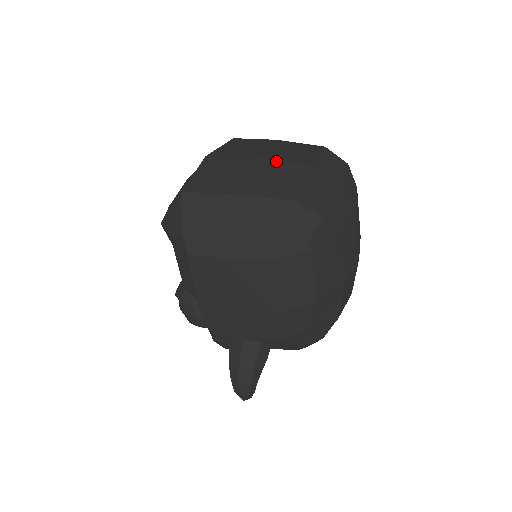
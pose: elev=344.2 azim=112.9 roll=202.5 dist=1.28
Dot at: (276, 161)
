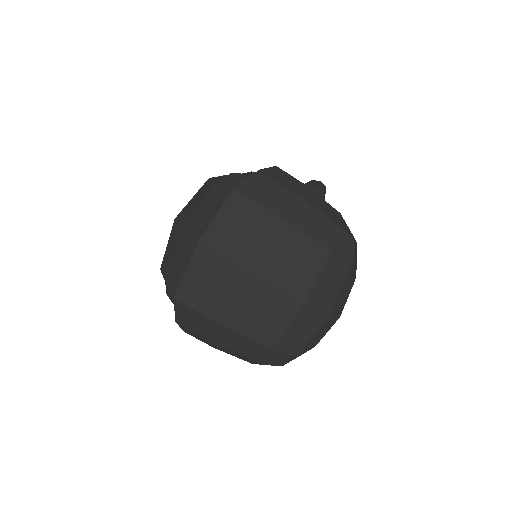
Dot at: (267, 287)
